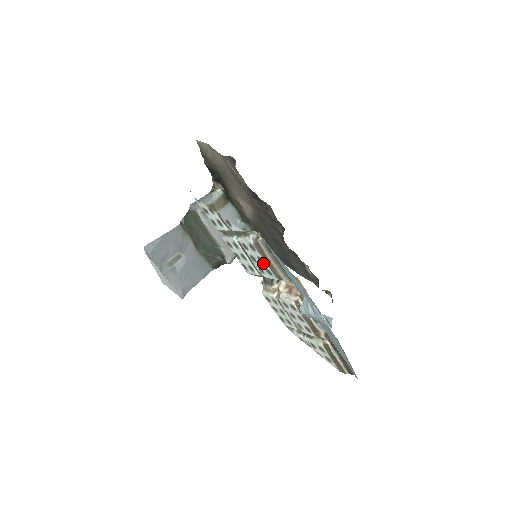
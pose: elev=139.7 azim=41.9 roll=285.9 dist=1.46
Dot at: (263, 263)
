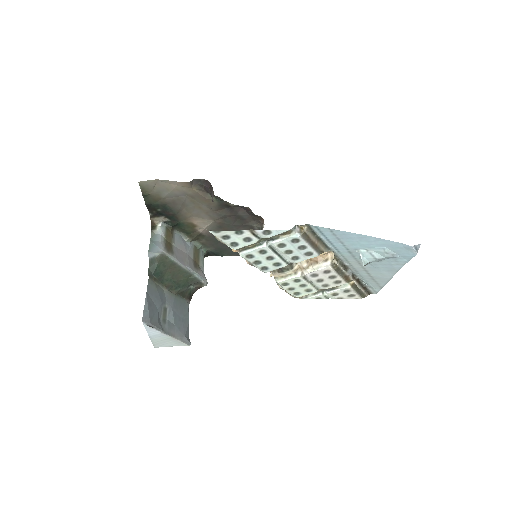
Dot at: (305, 249)
